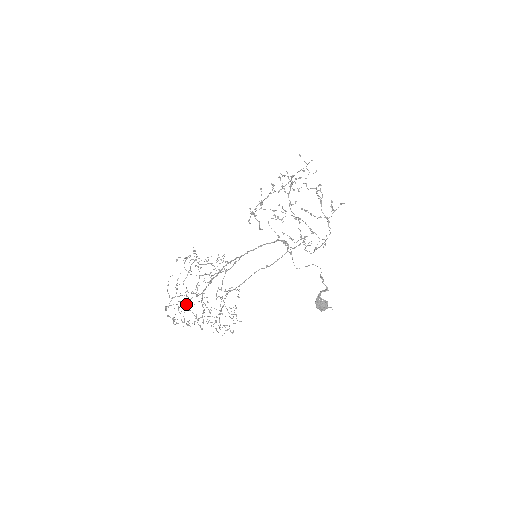
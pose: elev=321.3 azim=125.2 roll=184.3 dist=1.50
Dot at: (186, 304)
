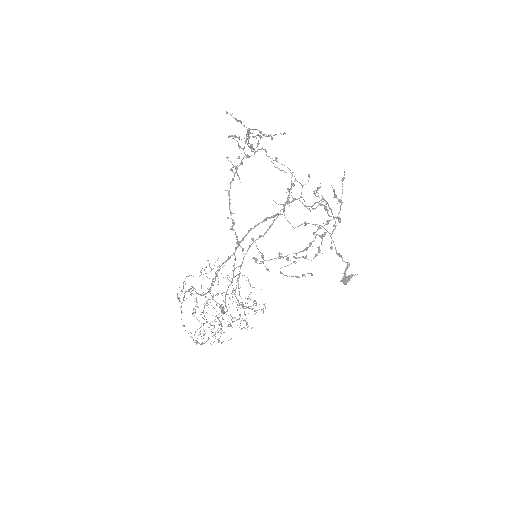
Dot at: occluded
